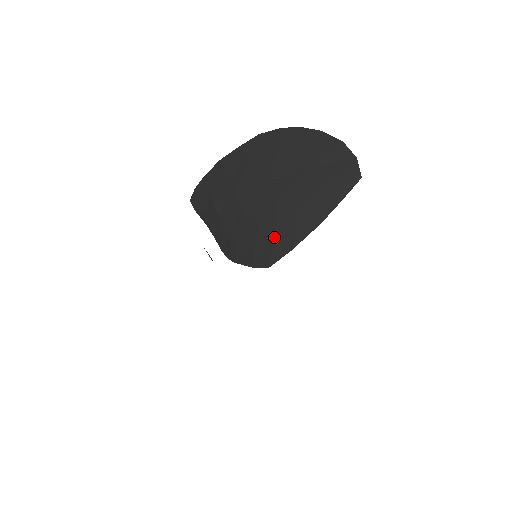
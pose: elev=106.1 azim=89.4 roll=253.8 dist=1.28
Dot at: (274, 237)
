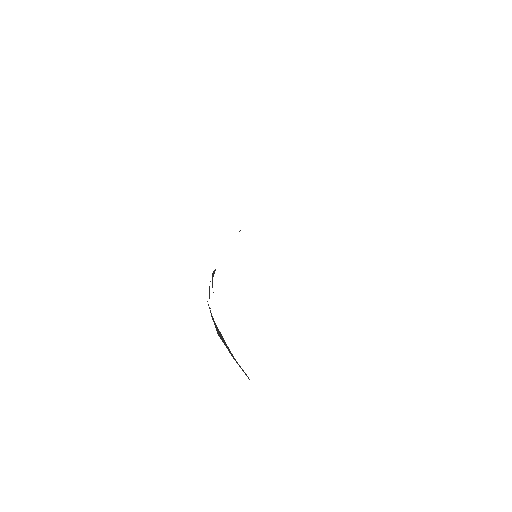
Dot at: occluded
